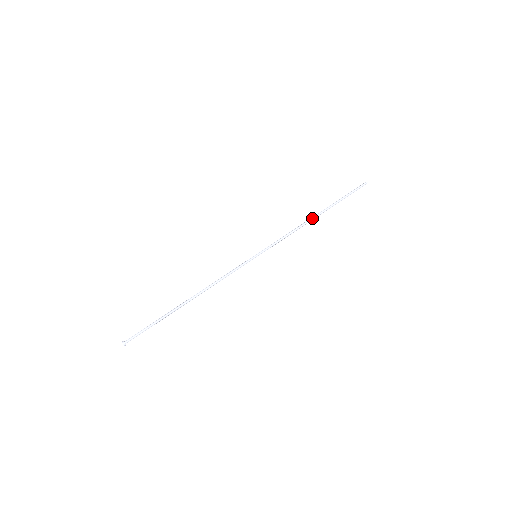
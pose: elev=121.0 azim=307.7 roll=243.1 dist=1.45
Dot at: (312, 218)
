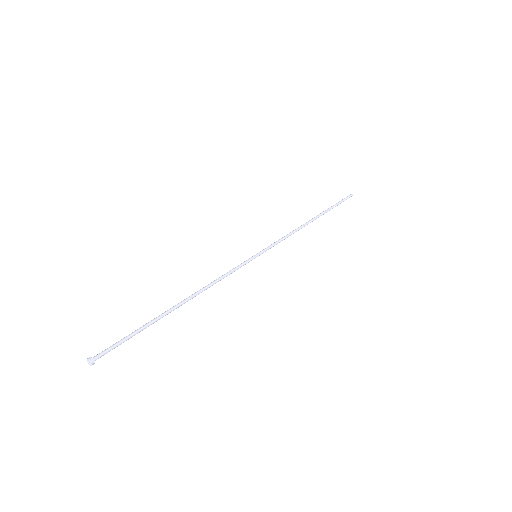
Dot at: (309, 222)
